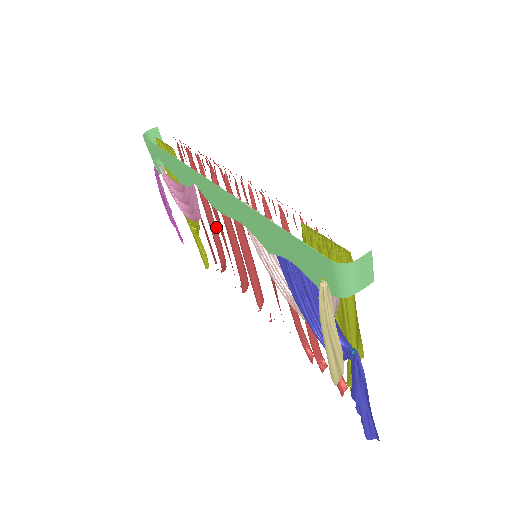
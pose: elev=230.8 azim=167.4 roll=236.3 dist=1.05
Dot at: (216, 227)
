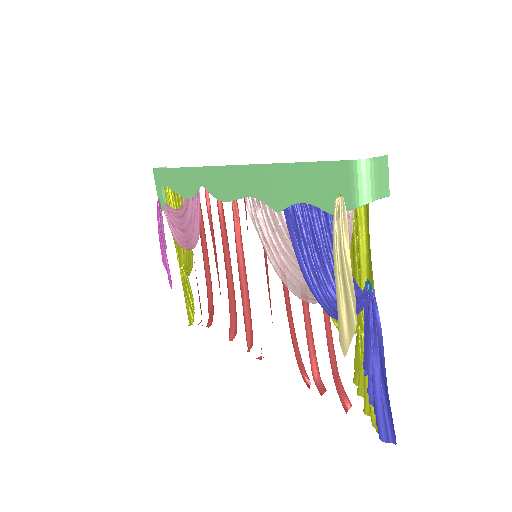
Dot at: (209, 267)
